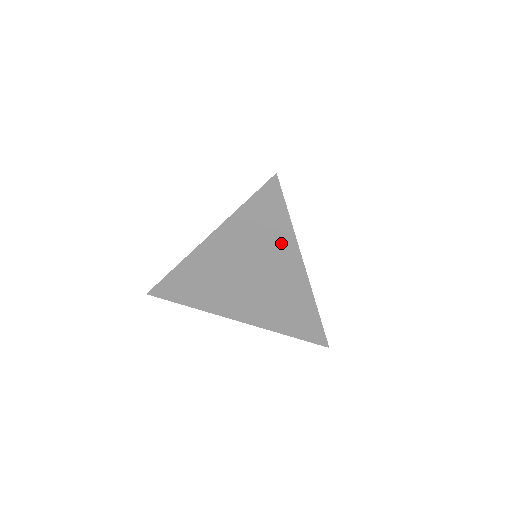
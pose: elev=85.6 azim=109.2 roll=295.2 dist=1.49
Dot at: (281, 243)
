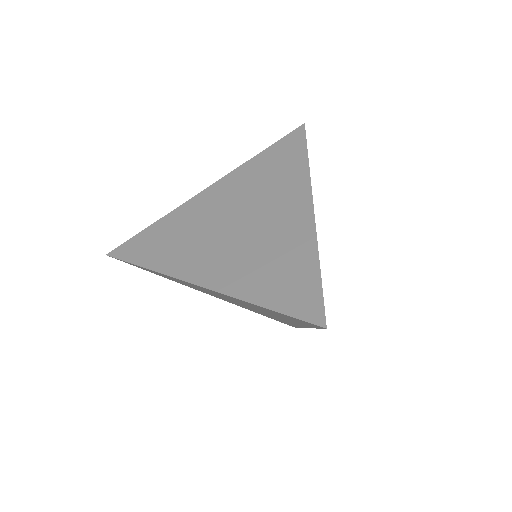
Dot at: (291, 179)
